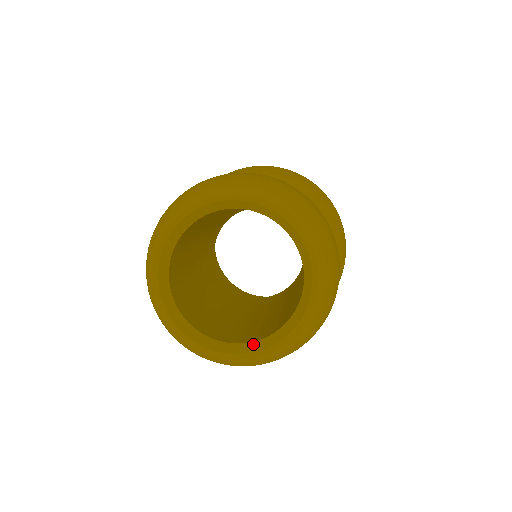
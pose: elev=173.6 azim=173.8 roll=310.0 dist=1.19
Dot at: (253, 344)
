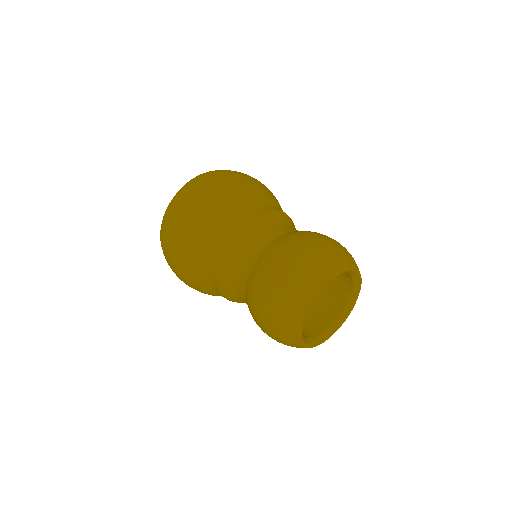
Dot at: (345, 310)
